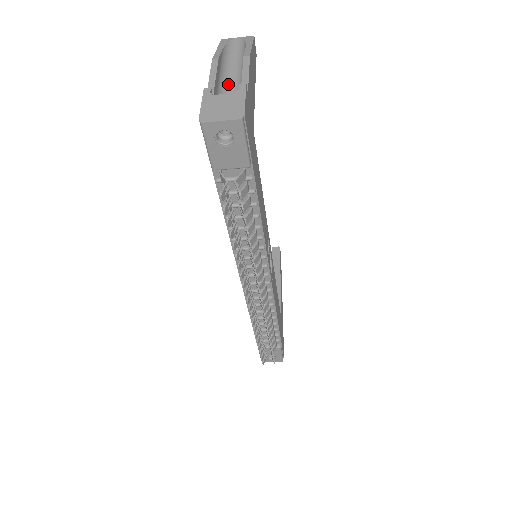
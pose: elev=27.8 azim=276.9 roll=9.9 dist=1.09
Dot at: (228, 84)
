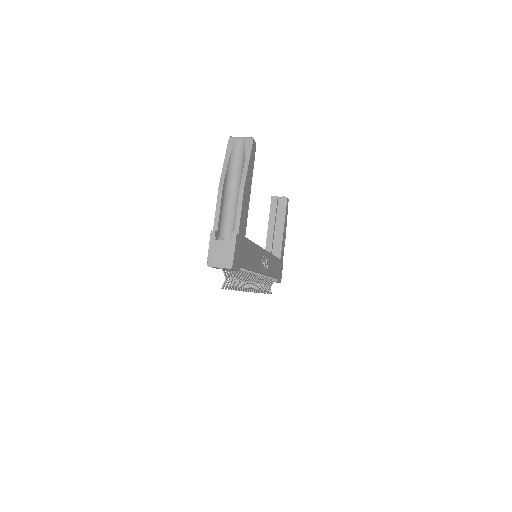
Dot at: (230, 200)
